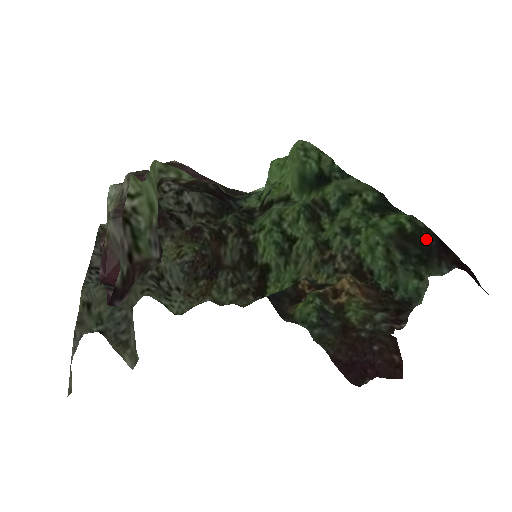
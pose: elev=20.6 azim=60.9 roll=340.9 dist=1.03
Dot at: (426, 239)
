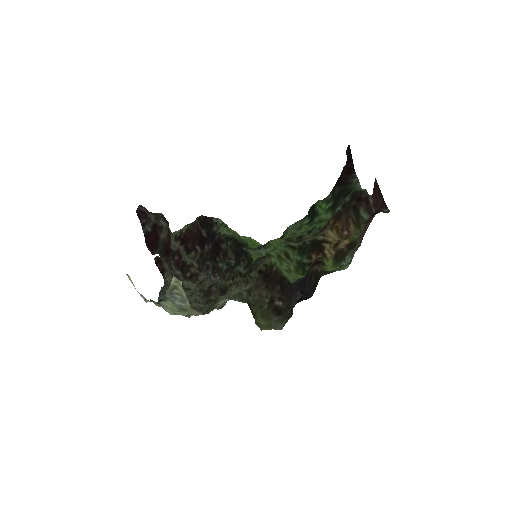
Dot at: (337, 193)
